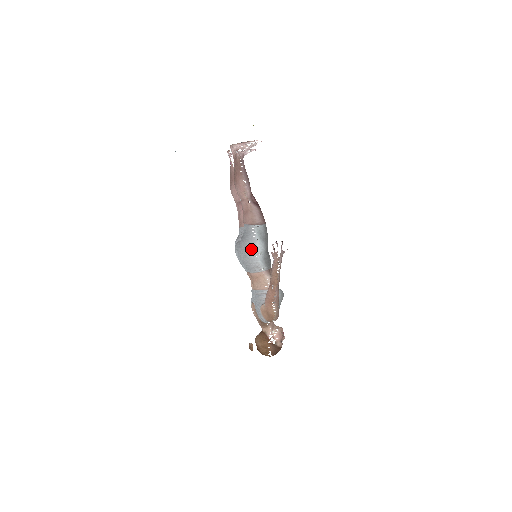
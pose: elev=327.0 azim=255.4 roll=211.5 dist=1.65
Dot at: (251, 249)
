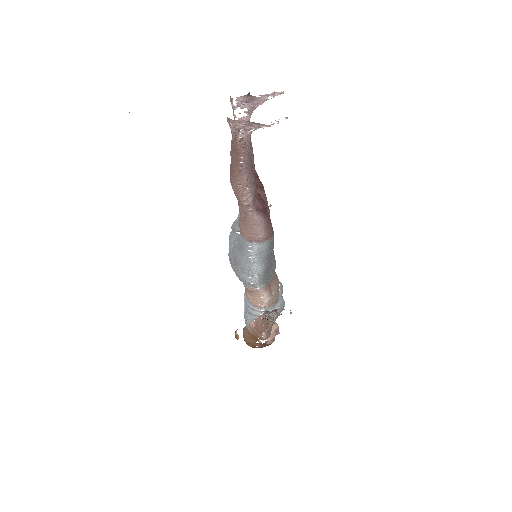
Dot at: (244, 269)
